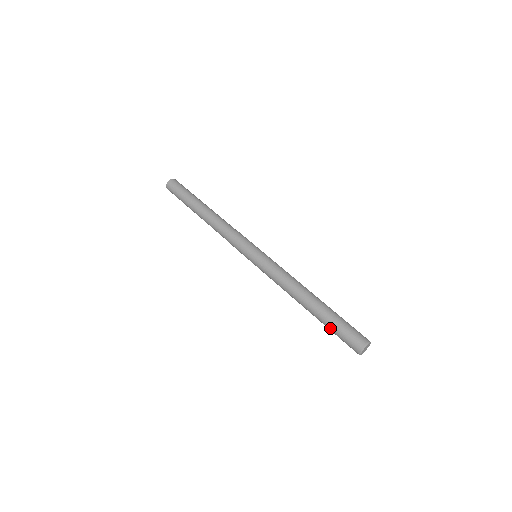
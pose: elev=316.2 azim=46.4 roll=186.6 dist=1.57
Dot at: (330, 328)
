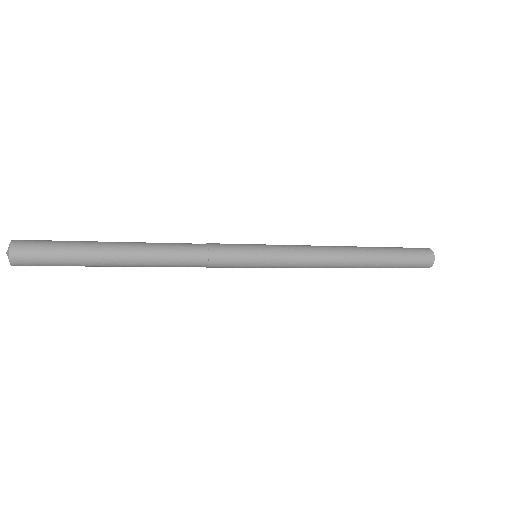
Dot at: occluded
